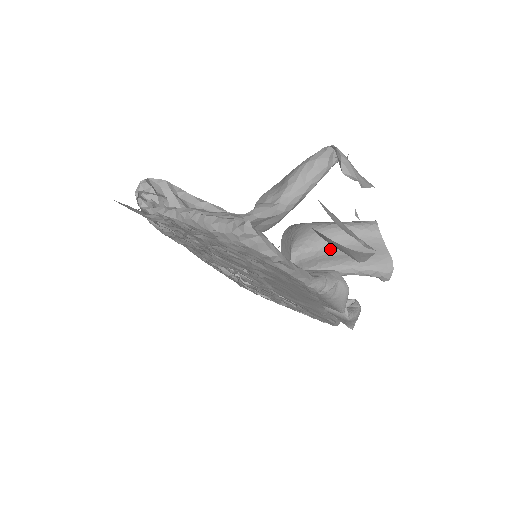
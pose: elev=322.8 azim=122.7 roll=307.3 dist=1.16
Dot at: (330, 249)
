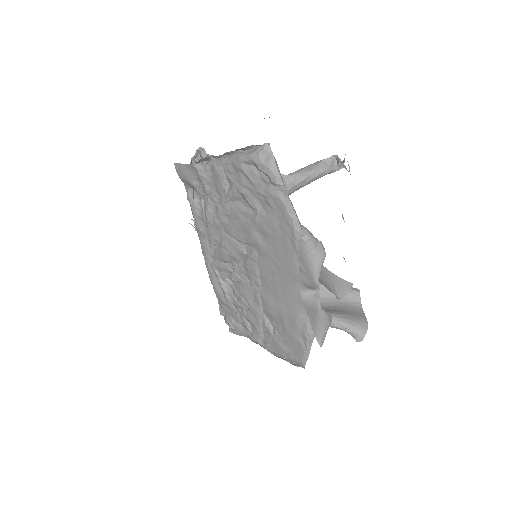
Dot at: occluded
